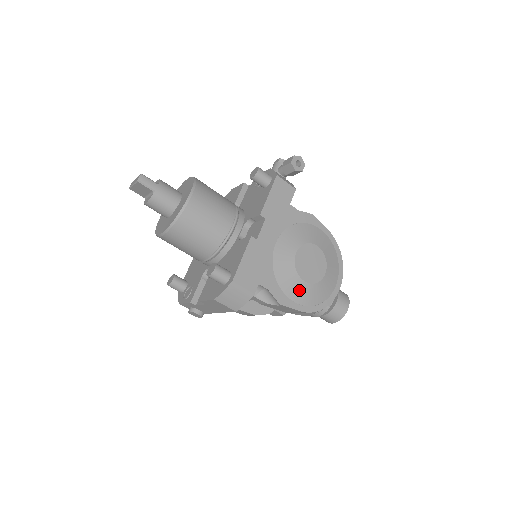
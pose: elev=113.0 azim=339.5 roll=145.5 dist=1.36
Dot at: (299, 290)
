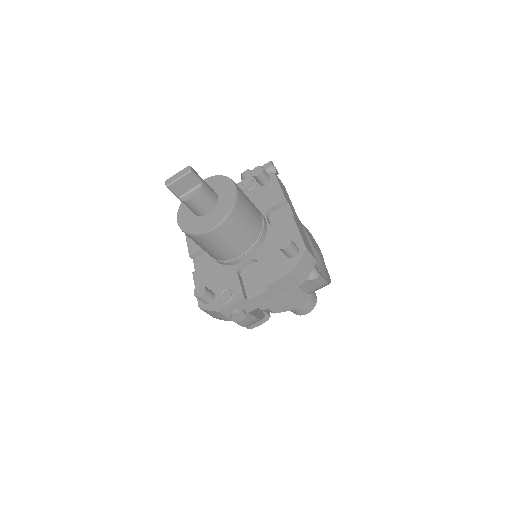
Dot at: (321, 264)
